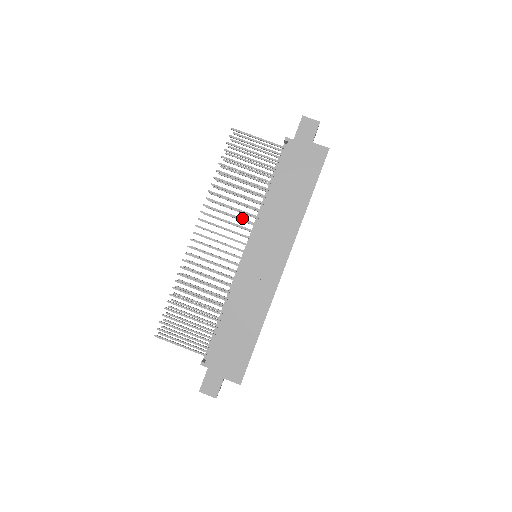
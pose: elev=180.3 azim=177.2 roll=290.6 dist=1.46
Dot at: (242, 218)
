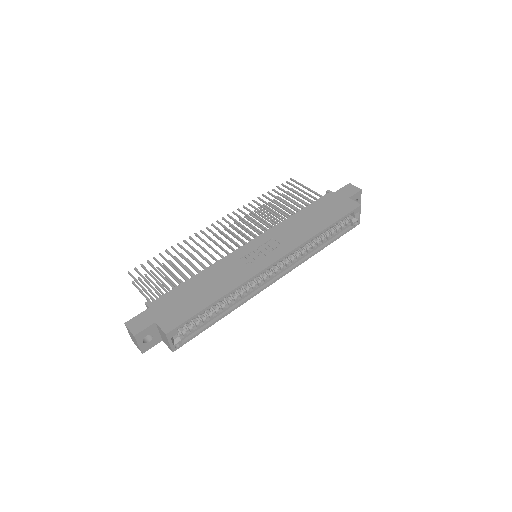
Dot at: occluded
